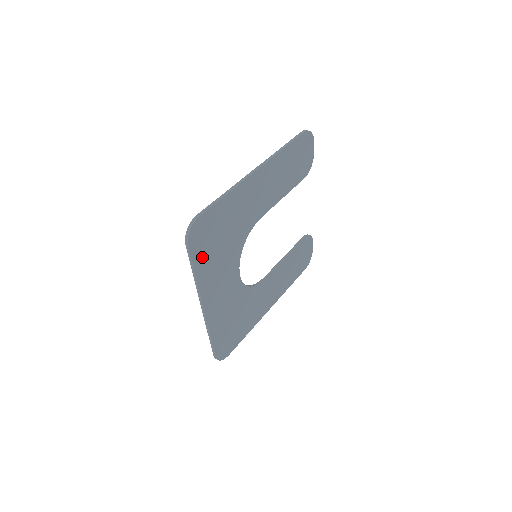
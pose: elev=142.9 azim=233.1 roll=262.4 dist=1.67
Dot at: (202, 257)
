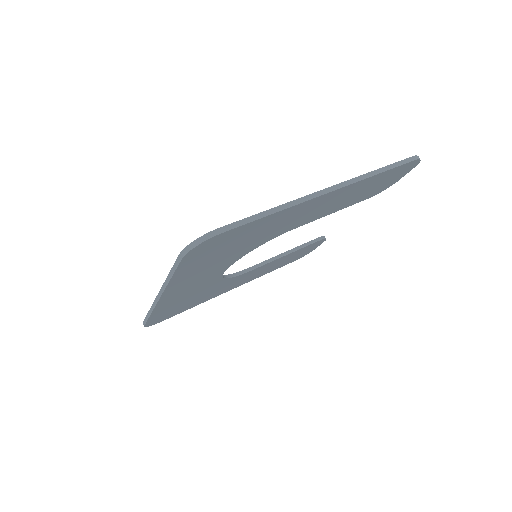
Dot at: (192, 264)
